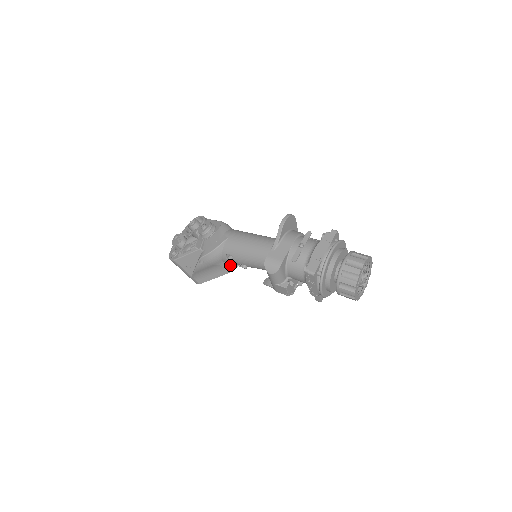
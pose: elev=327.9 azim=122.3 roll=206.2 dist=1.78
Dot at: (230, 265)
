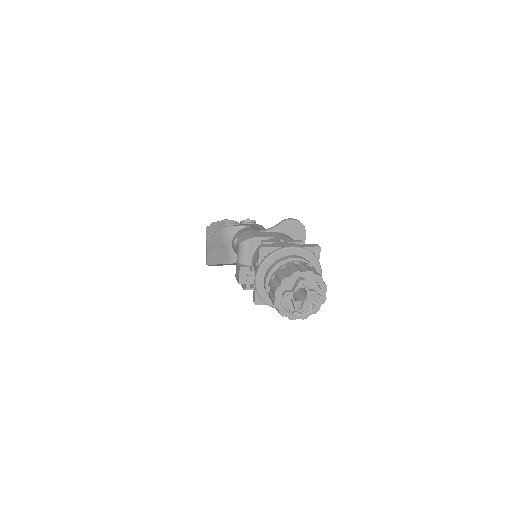
Dot at: (235, 256)
